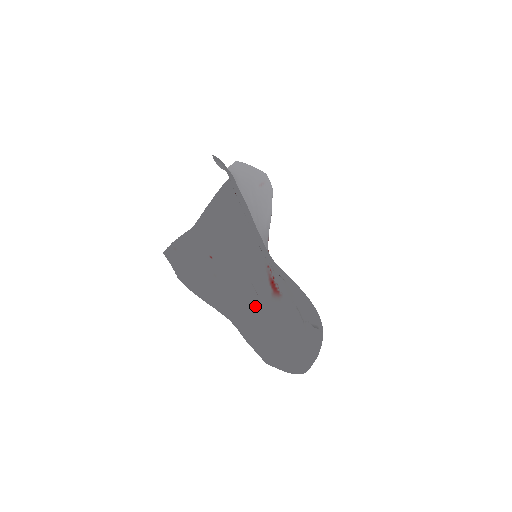
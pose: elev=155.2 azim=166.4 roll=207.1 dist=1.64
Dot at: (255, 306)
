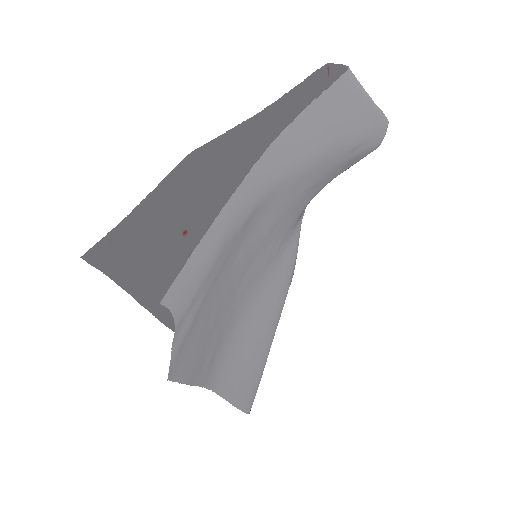
Dot at: occluded
